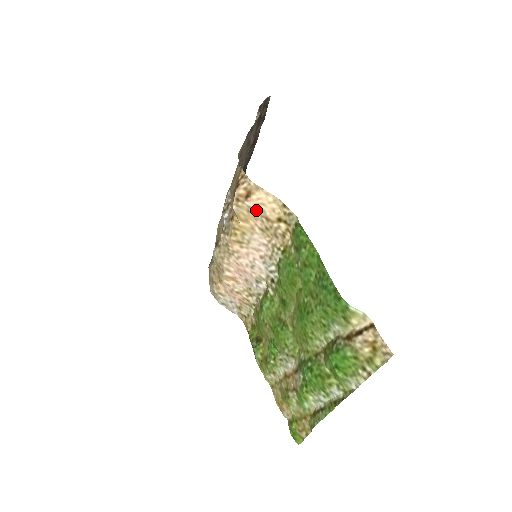
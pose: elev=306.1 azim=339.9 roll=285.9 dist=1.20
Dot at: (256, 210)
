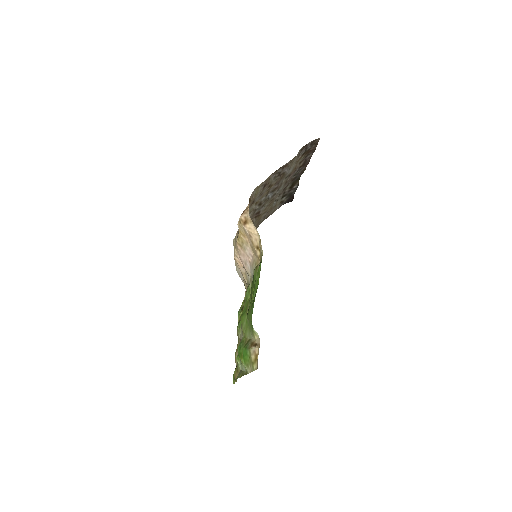
Dot at: (248, 234)
